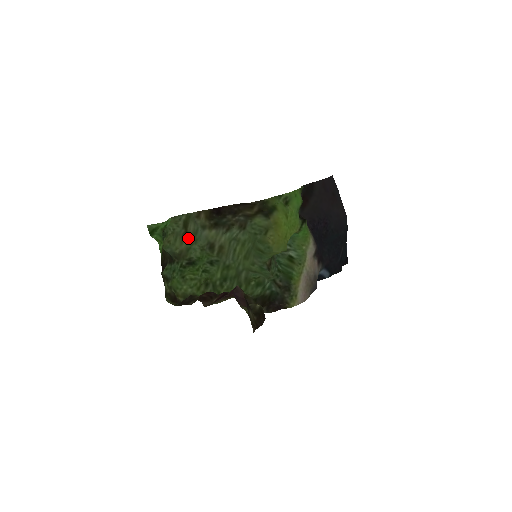
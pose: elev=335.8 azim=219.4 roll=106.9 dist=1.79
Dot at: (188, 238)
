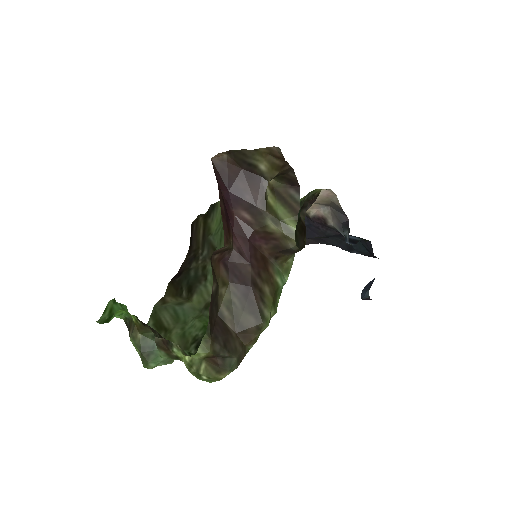
Dot at: (173, 331)
